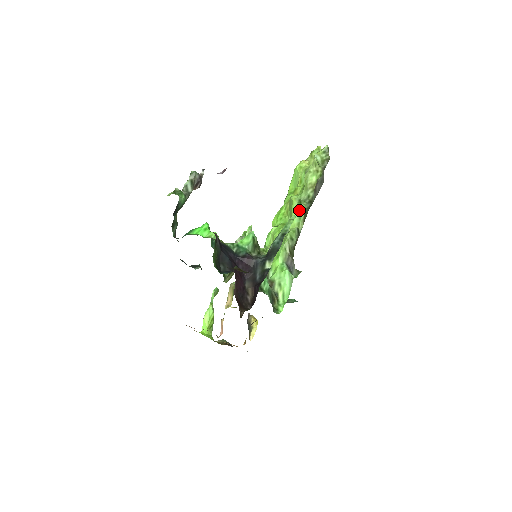
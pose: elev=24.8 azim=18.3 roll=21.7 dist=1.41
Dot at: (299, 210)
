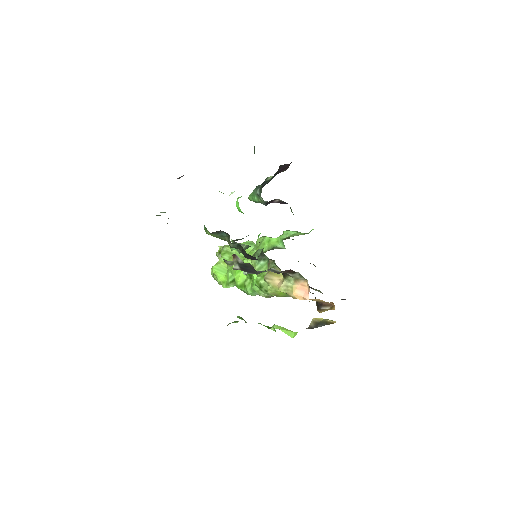
Dot at: (246, 243)
